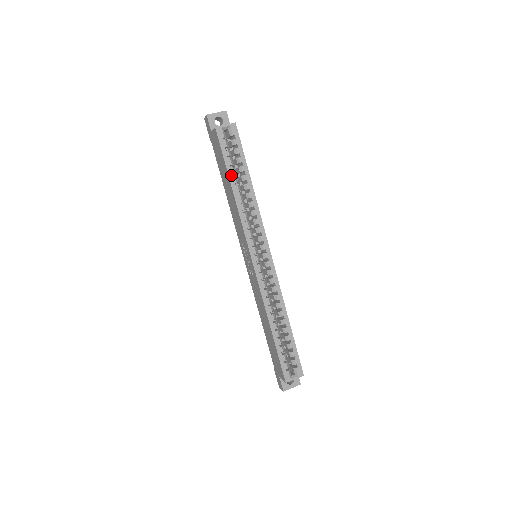
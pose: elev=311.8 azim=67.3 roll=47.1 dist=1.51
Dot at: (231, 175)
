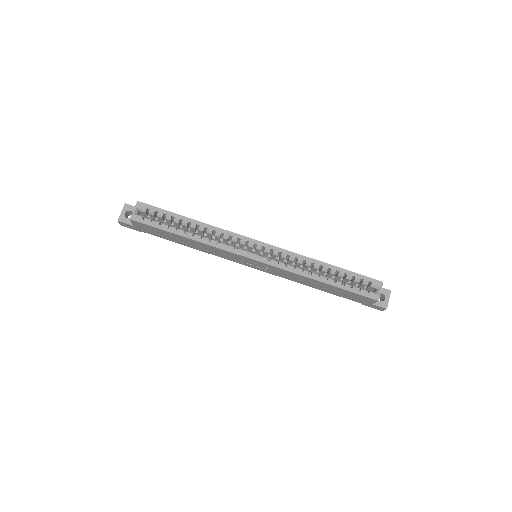
Dot at: (175, 232)
